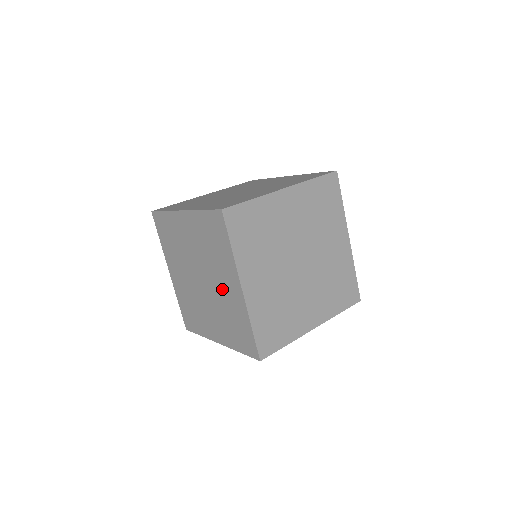
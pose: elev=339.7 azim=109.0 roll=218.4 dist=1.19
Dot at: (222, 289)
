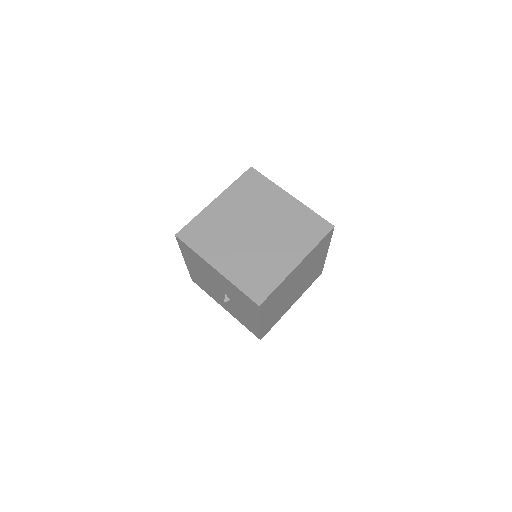
Dot at: occluded
